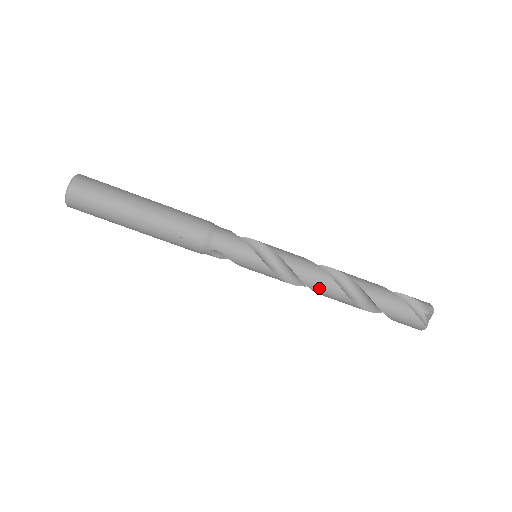
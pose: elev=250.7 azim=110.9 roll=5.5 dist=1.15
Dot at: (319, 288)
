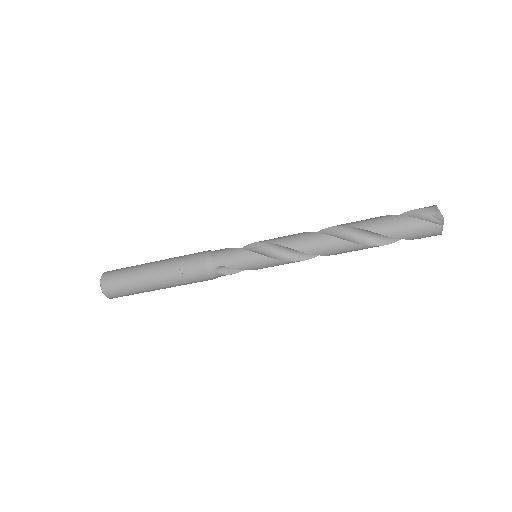
Dot at: (317, 249)
